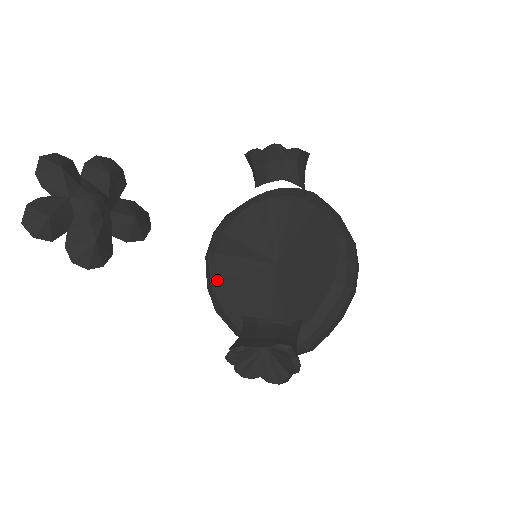
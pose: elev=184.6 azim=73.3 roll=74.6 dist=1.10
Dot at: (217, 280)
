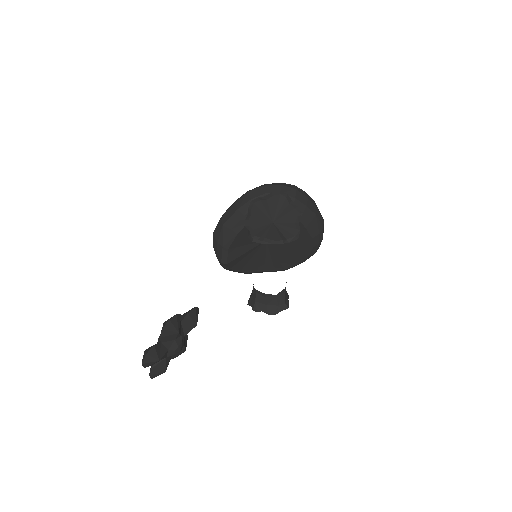
Dot at: (230, 269)
